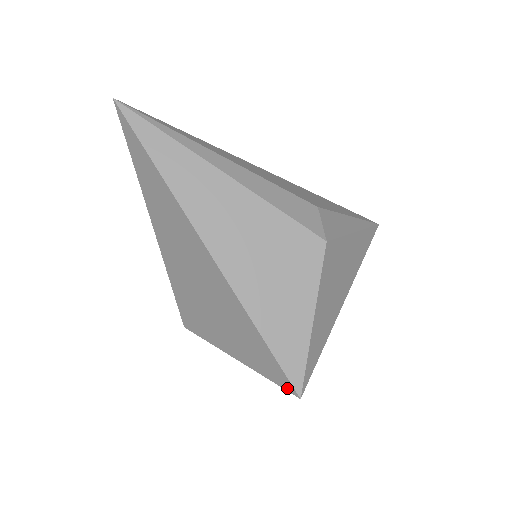
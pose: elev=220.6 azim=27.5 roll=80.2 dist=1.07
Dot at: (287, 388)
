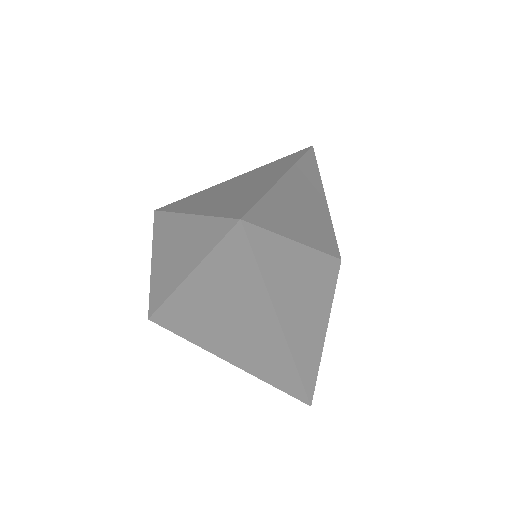
Dot at: (234, 216)
